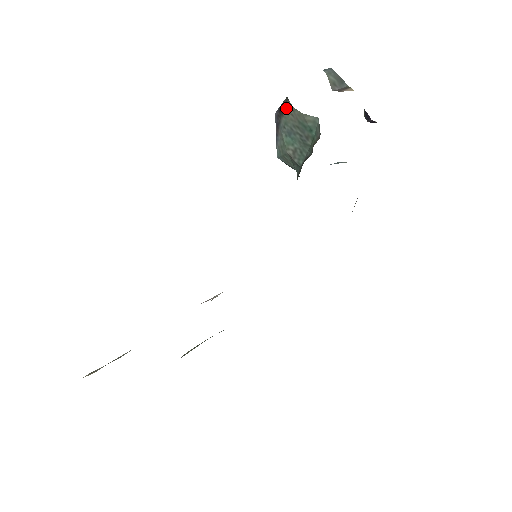
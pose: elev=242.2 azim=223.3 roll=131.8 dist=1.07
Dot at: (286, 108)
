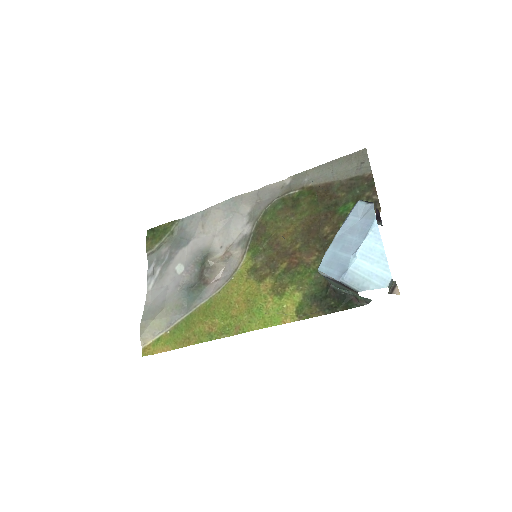
Dot at: (352, 291)
